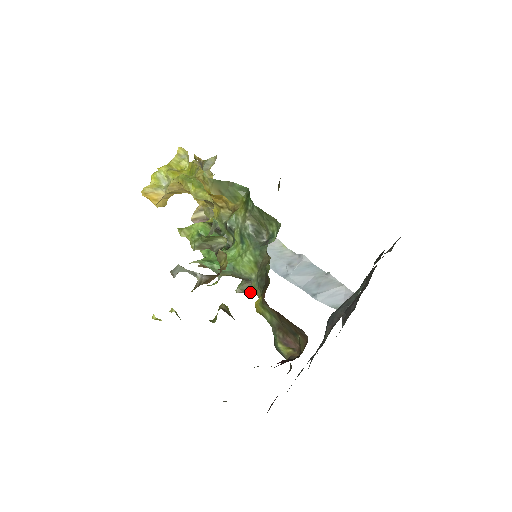
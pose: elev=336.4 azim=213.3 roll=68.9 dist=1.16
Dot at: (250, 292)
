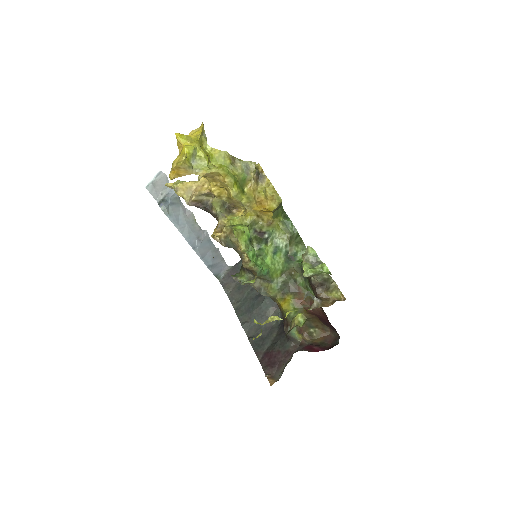
Dot at: (248, 284)
